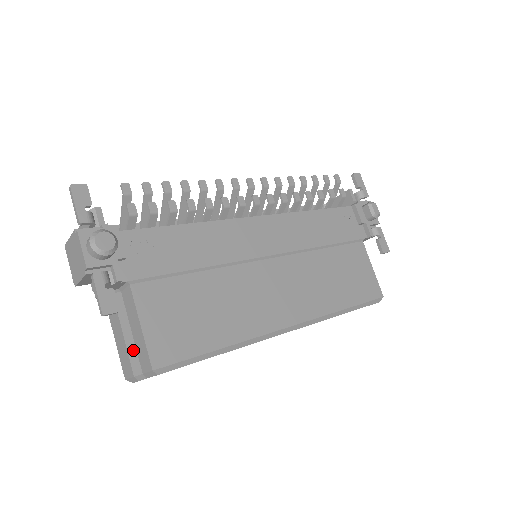
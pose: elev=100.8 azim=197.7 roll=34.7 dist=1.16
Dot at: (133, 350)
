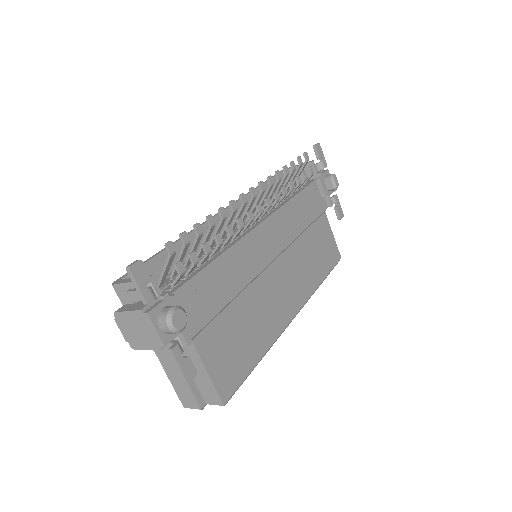
Dot at: (195, 388)
